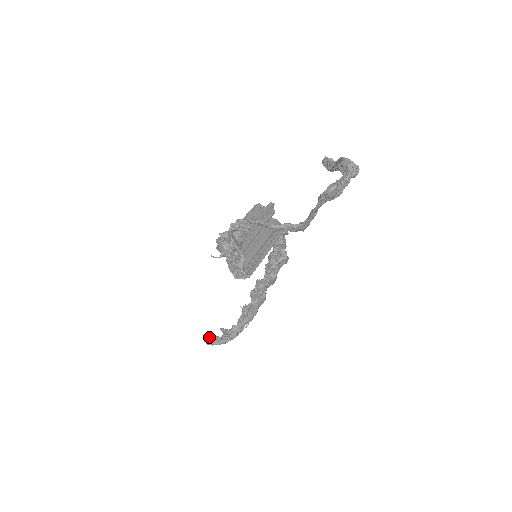
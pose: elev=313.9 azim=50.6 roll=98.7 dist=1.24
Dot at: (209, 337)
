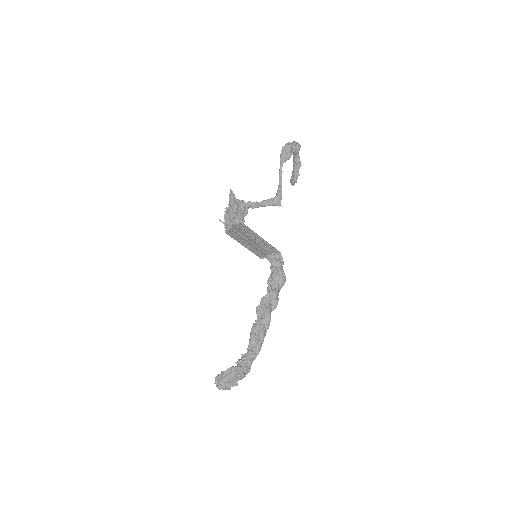
Dot at: (219, 374)
